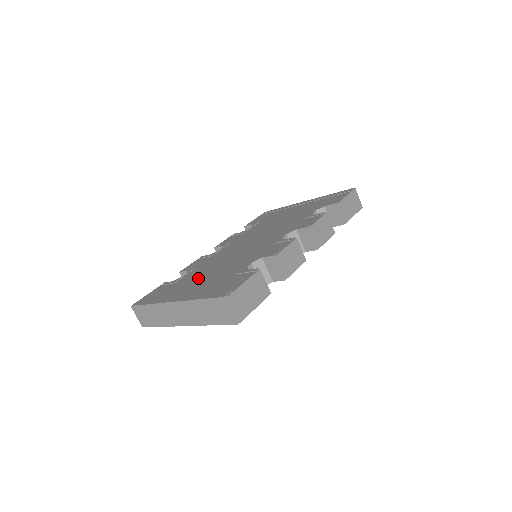
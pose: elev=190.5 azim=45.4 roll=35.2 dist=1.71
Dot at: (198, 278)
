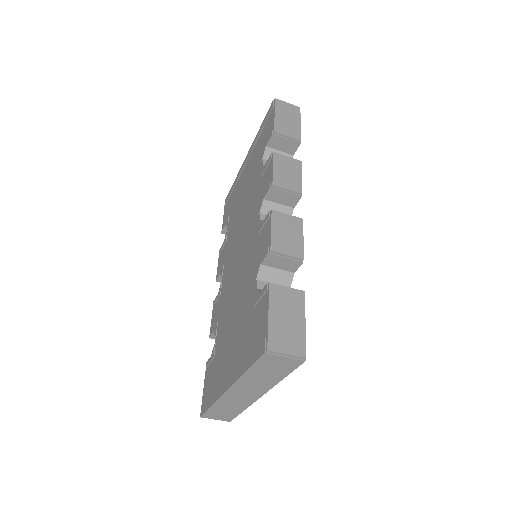
Dot at: (227, 337)
